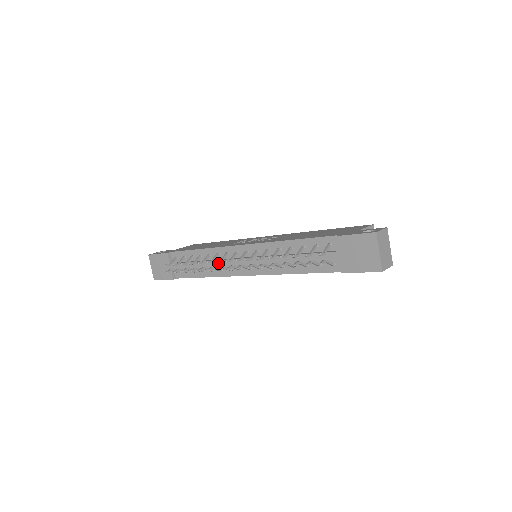
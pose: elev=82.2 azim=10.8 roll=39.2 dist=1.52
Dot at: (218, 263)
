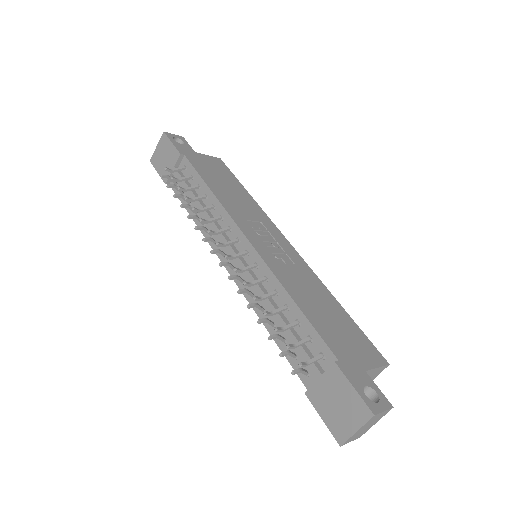
Dot at: (213, 227)
